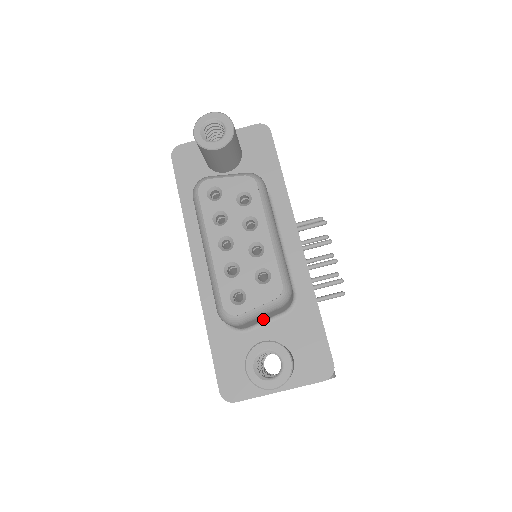
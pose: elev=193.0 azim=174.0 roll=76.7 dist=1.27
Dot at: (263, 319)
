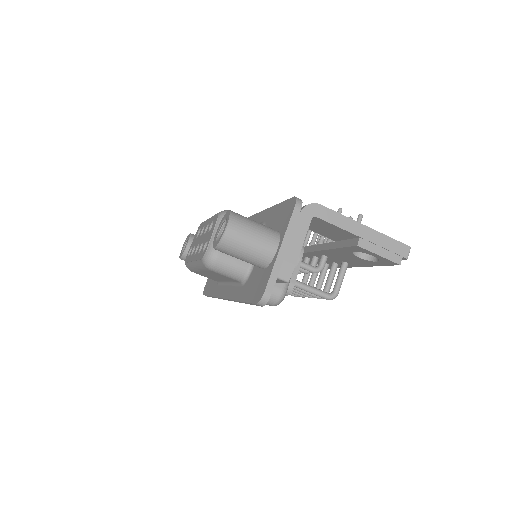
Dot at: occluded
